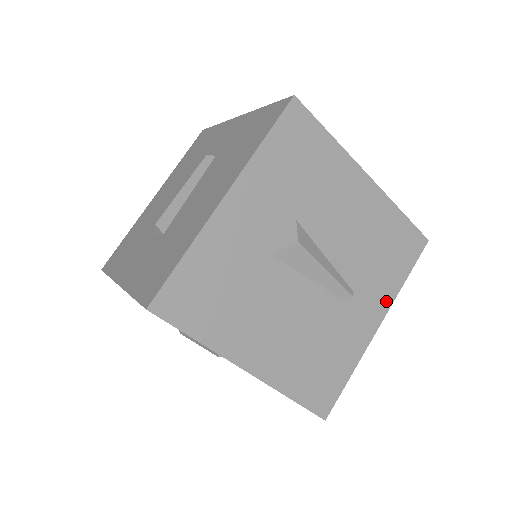
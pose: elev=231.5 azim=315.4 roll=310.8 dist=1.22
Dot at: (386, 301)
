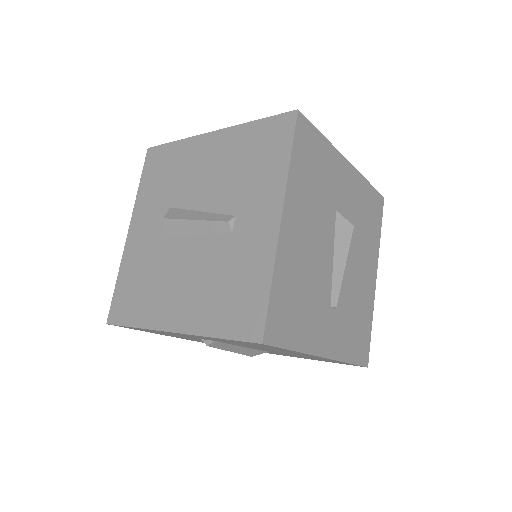
Dot at: (337, 351)
